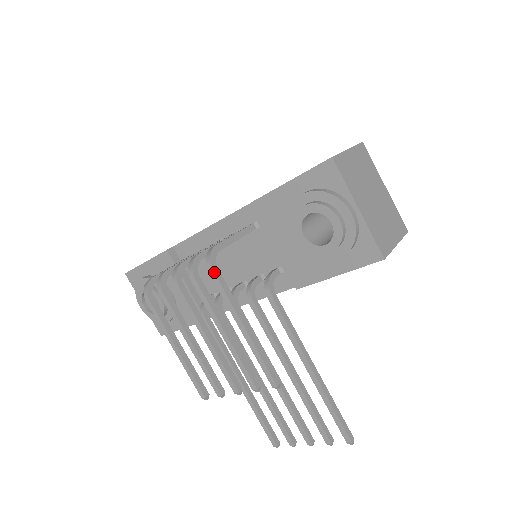
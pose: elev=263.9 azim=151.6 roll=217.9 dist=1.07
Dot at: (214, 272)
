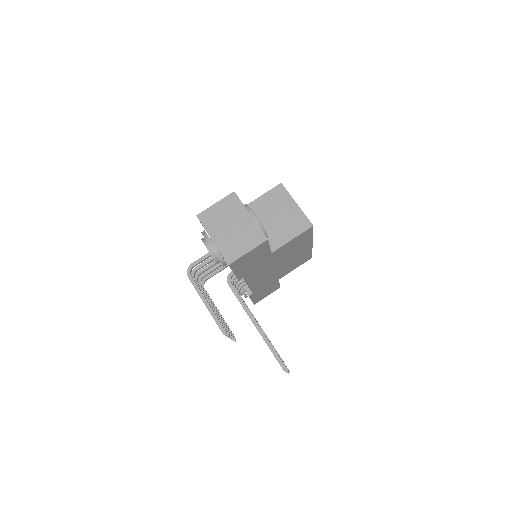
Dot at: occluded
